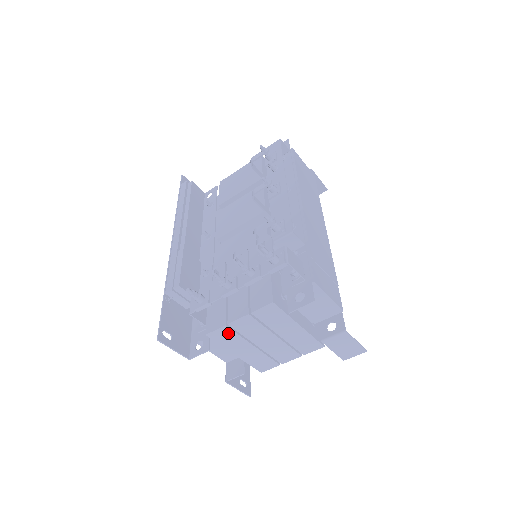
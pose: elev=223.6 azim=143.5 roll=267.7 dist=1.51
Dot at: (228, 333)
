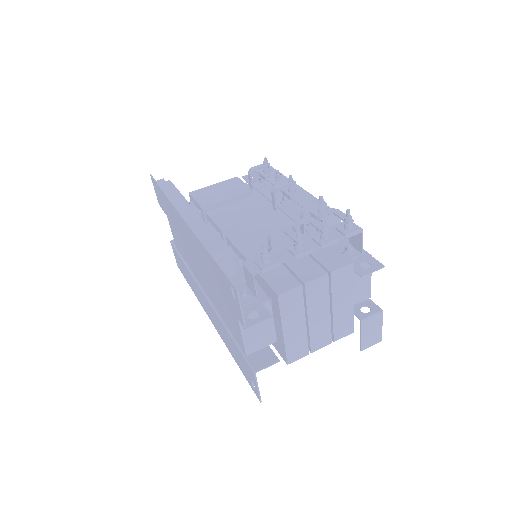
Dot at: (297, 297)
